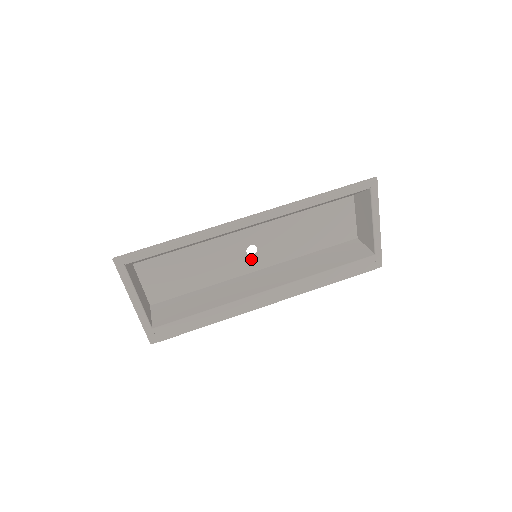
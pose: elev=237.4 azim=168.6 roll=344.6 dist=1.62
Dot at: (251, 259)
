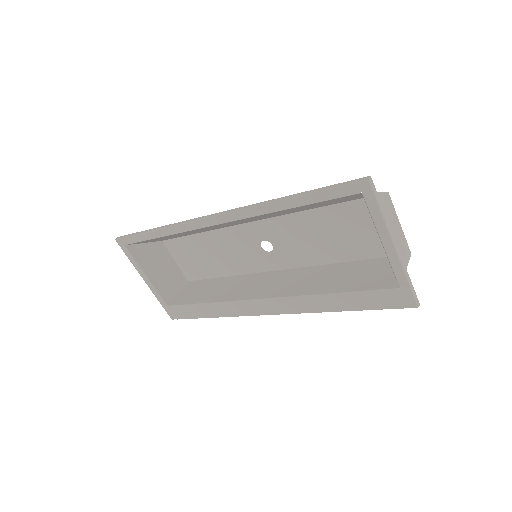
Dot at: (269, 256)
